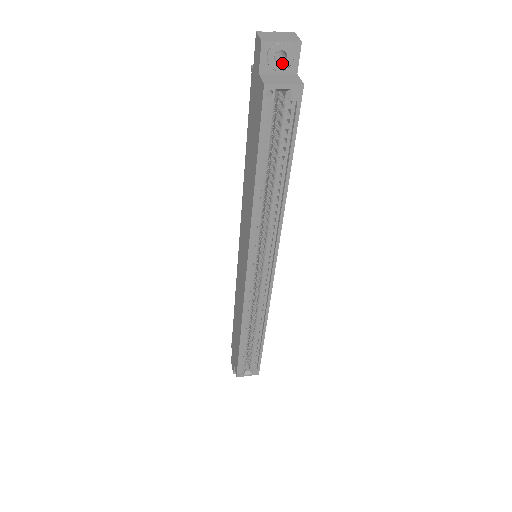
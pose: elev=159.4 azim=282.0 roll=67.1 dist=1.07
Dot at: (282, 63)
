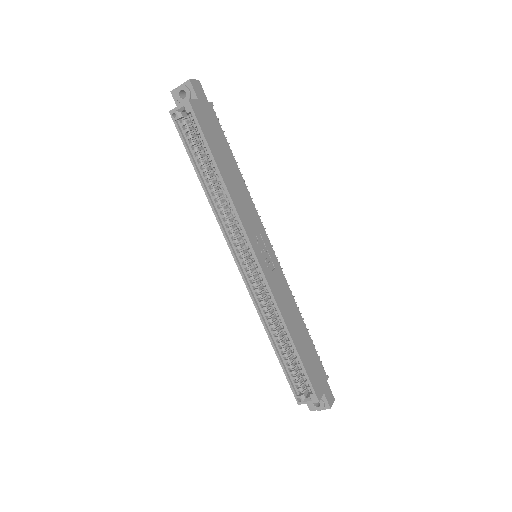
Dot at: (185, 97)
